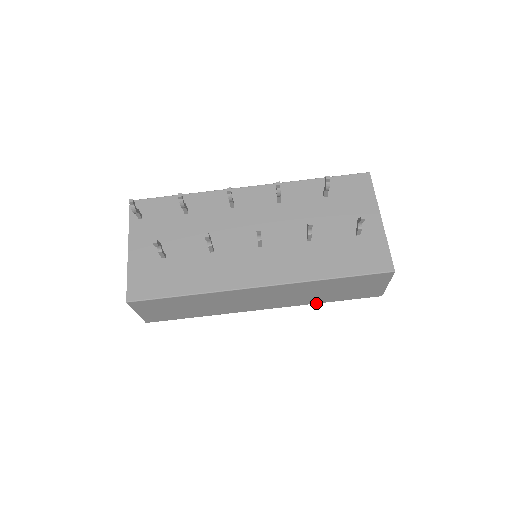
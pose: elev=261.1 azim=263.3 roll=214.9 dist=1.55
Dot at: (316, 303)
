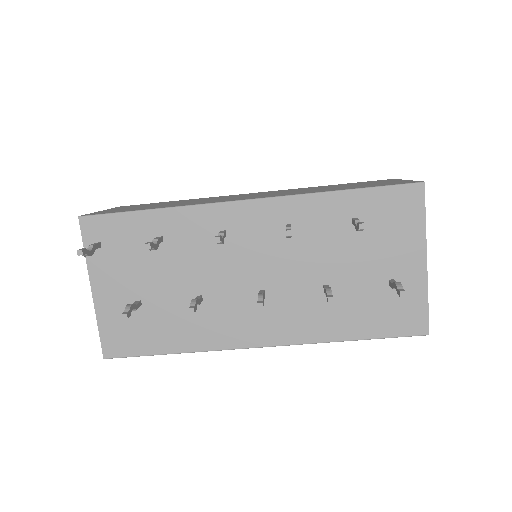
Dot at: occluded
